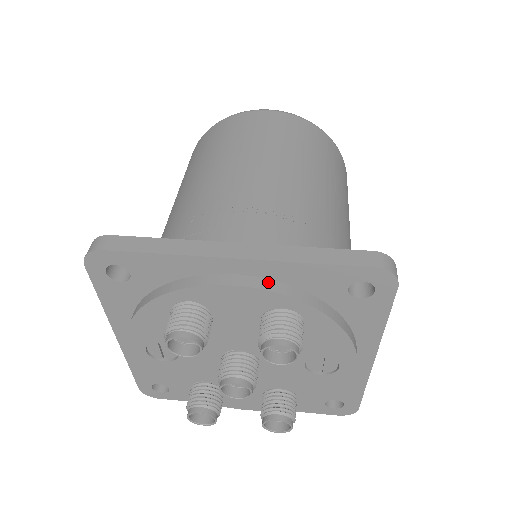
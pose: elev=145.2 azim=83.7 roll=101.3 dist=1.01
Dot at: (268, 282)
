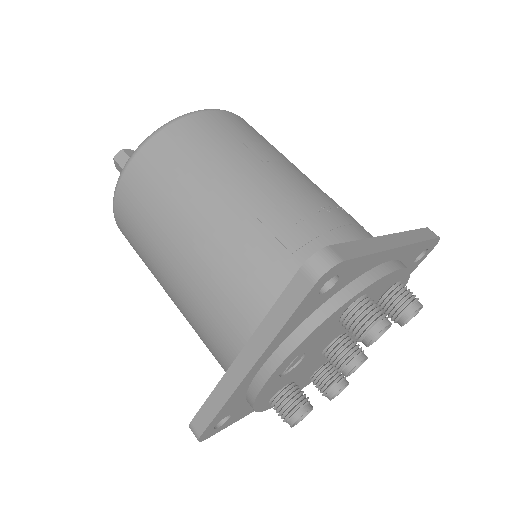
Dot at: (400, 262)
